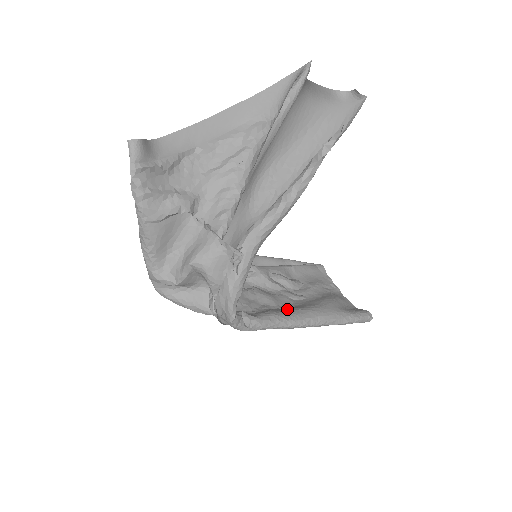
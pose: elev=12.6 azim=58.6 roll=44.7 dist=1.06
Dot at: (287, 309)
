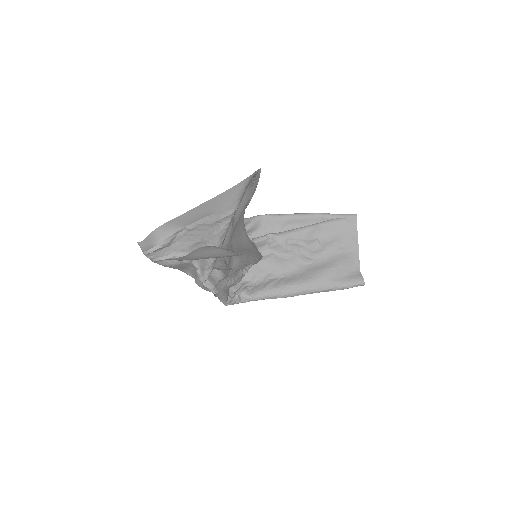
Dot at: (282, 283)
